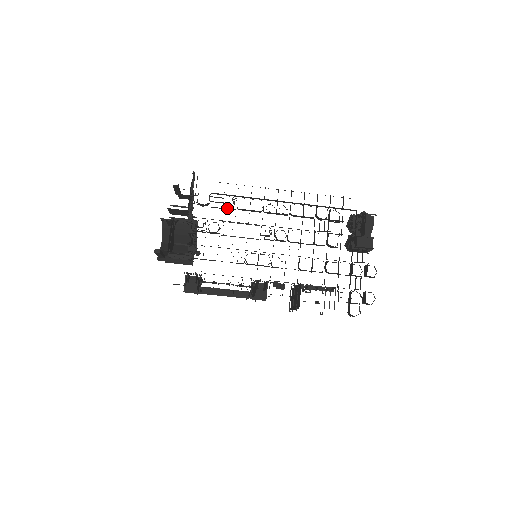
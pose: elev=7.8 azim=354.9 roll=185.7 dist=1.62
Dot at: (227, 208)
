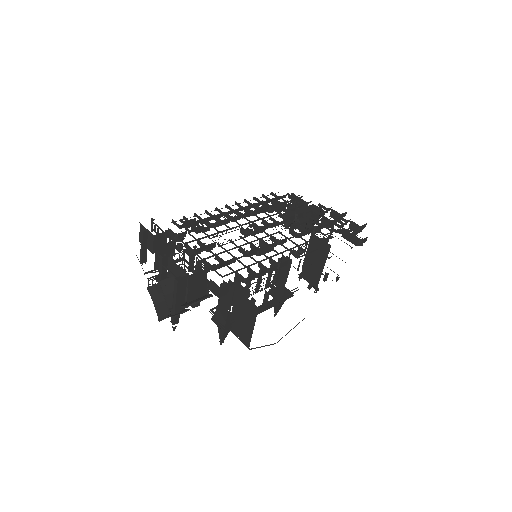
Dot at: occluded
